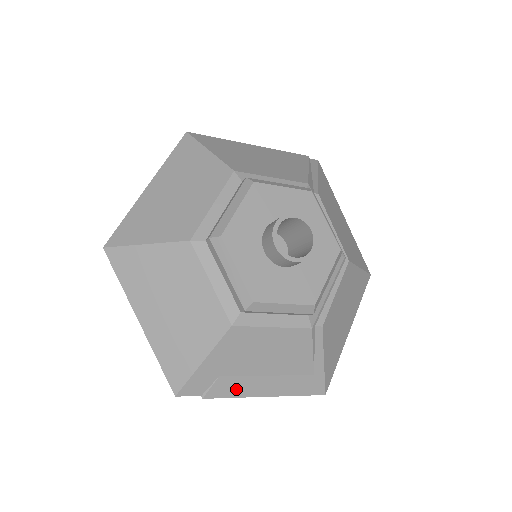
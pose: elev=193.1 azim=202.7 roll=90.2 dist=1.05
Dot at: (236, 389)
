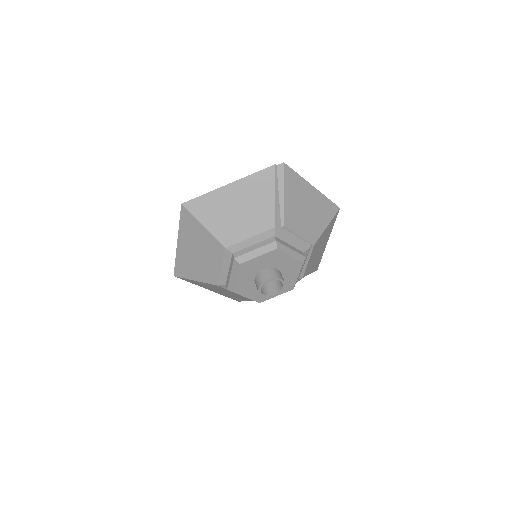
Dot at: occluded
